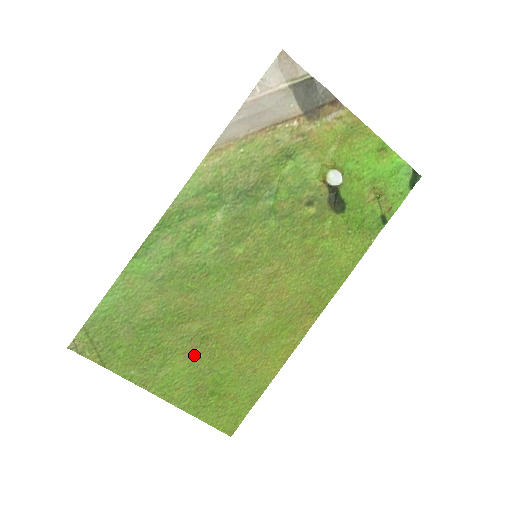
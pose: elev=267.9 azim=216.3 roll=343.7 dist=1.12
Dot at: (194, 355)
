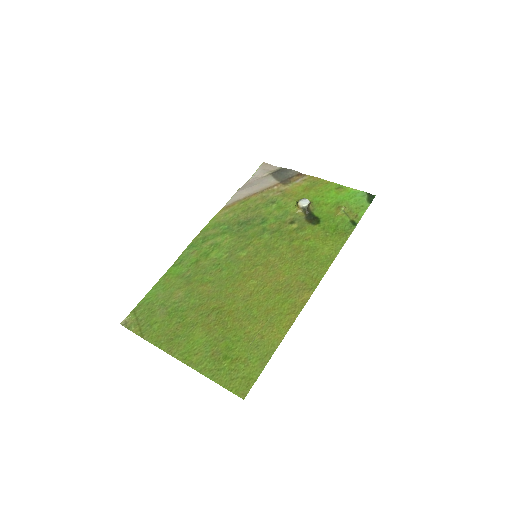
Dot at: (211, 327)
